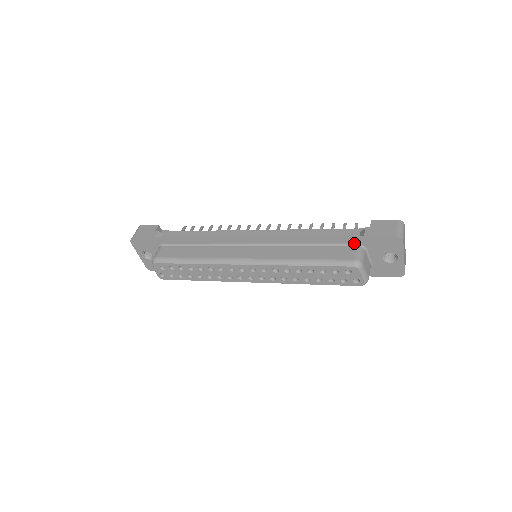
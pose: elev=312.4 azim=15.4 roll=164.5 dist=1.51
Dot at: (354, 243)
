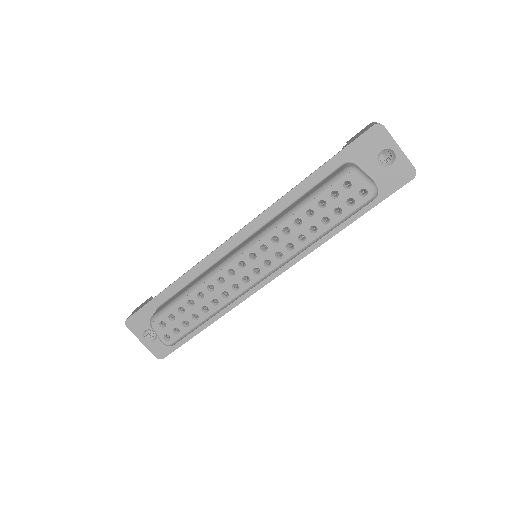
Dot at: (339, 164)
